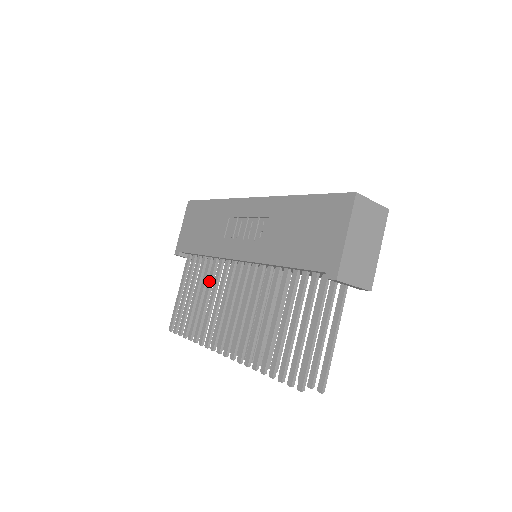
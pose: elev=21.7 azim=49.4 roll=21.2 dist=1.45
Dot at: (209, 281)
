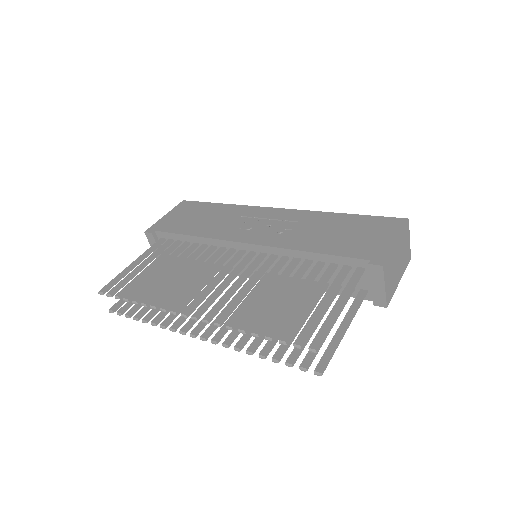
Dot at: (189, 259)
